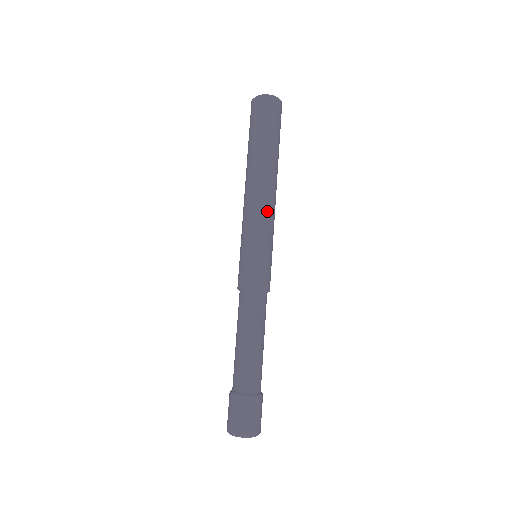
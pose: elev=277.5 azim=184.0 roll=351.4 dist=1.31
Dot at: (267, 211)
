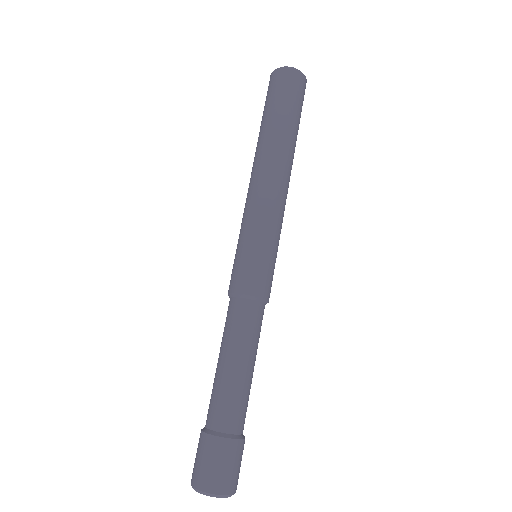
Dot at: (271, 199)
